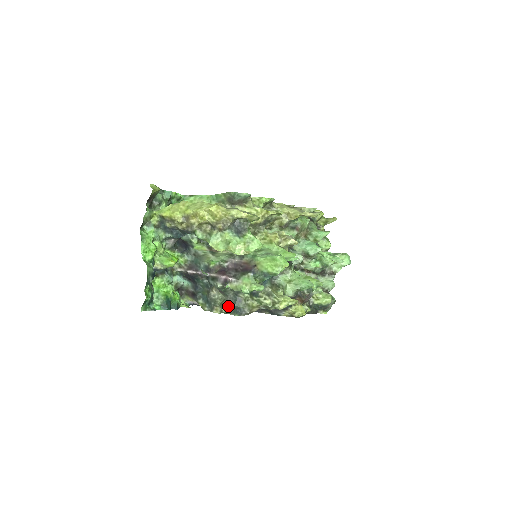
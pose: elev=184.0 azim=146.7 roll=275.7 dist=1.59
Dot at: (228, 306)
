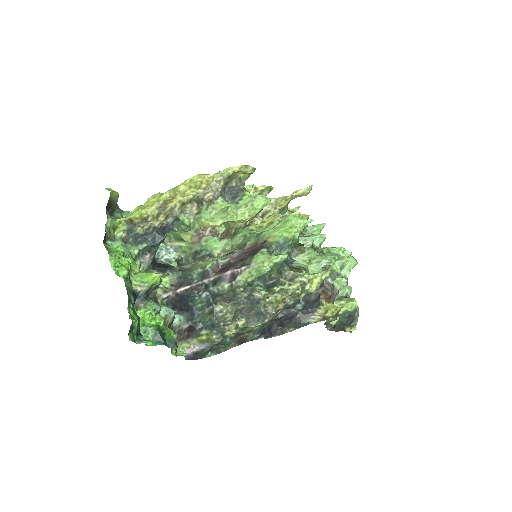
Dot at: (244, 316)
